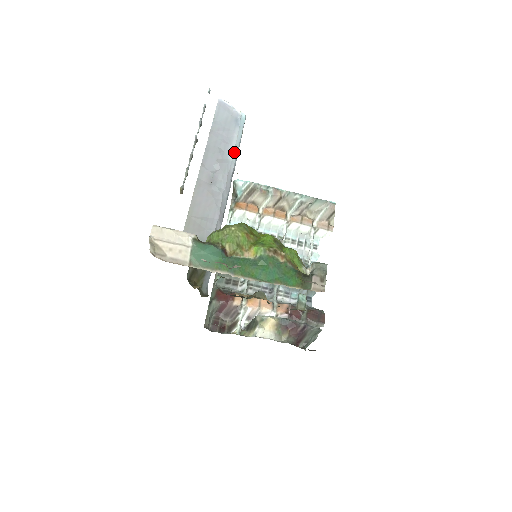
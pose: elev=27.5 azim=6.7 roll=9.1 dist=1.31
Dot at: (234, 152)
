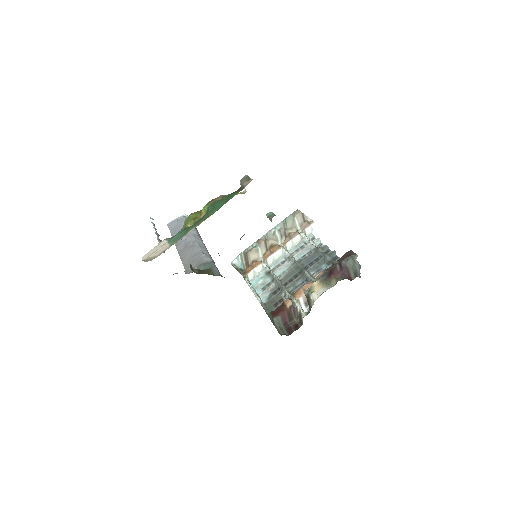
Dot at: occluded
